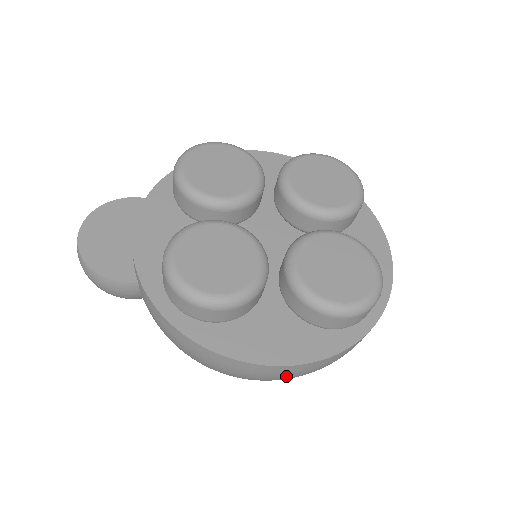
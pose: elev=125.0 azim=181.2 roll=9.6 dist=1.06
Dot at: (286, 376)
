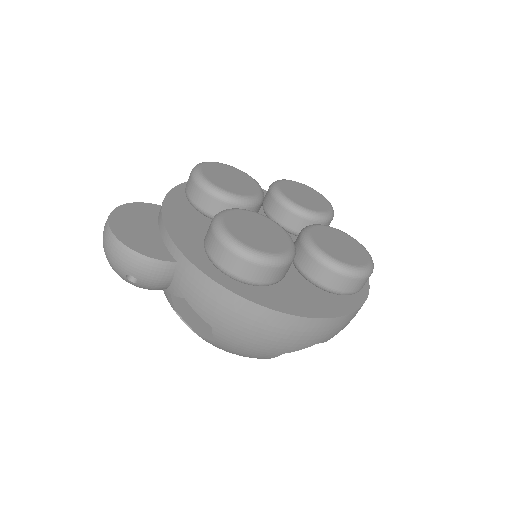
Dot at: (314, 337)
